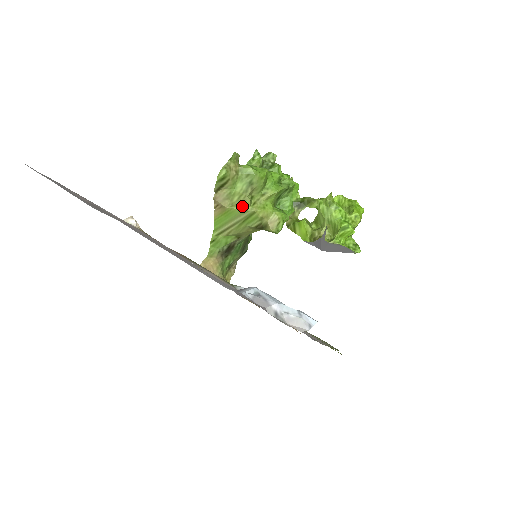
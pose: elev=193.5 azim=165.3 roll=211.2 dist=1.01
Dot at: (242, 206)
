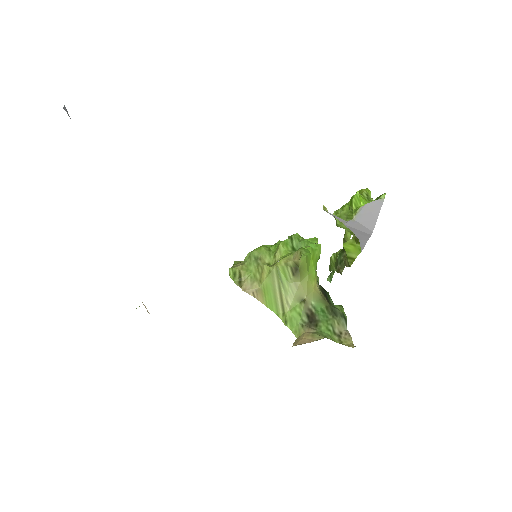
Dot at: (266, 274)
